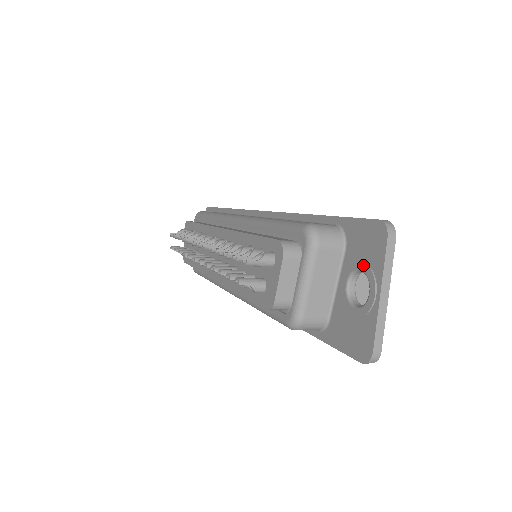
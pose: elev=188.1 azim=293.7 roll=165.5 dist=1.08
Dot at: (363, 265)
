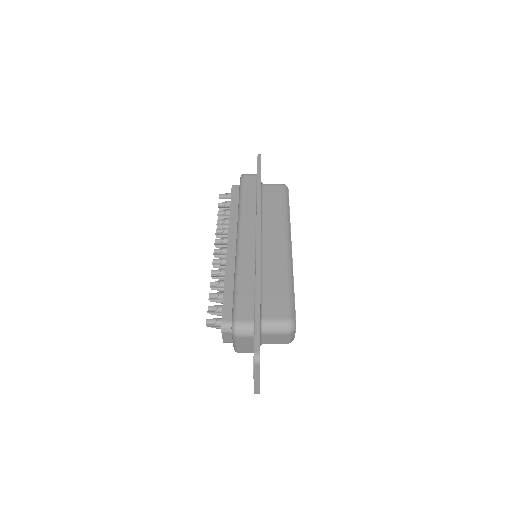
Dot at: (253, 359)
